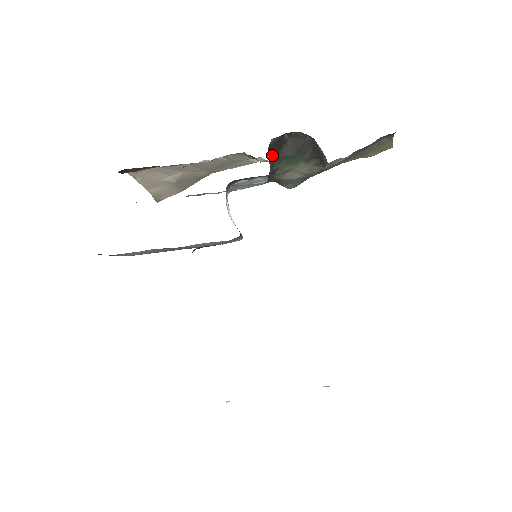
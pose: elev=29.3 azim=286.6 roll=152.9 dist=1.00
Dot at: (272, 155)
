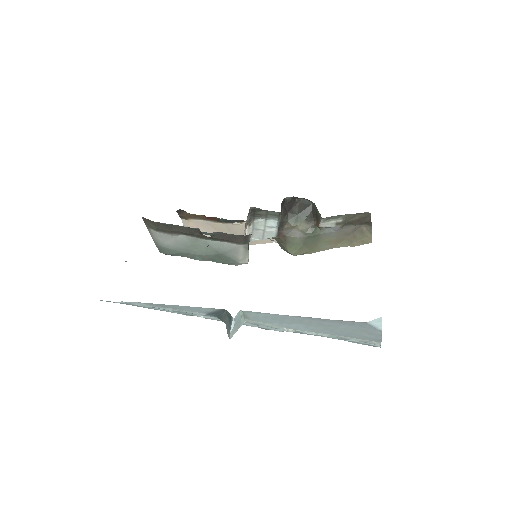
Dot at: (284, 208)
